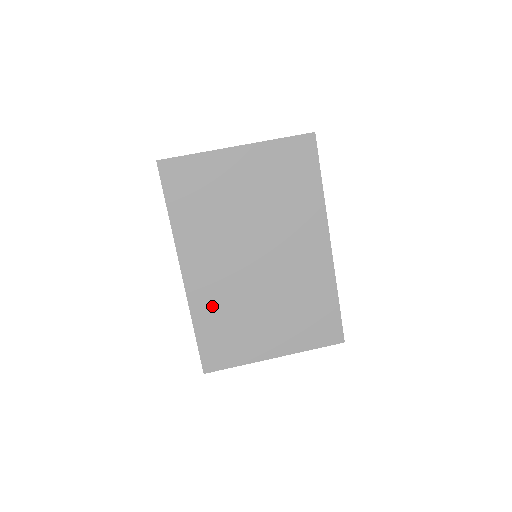
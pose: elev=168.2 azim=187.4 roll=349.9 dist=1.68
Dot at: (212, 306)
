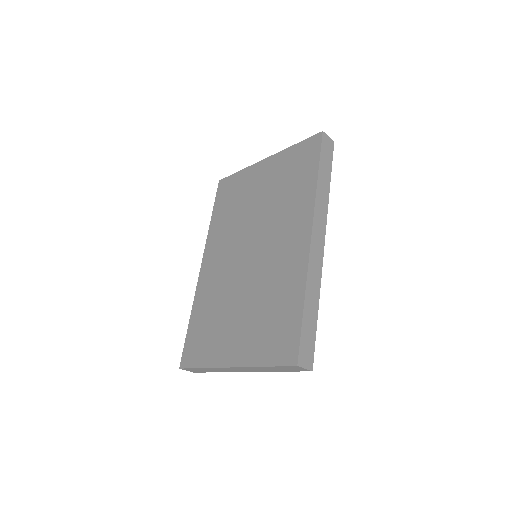
Dot at: (207, 298)
